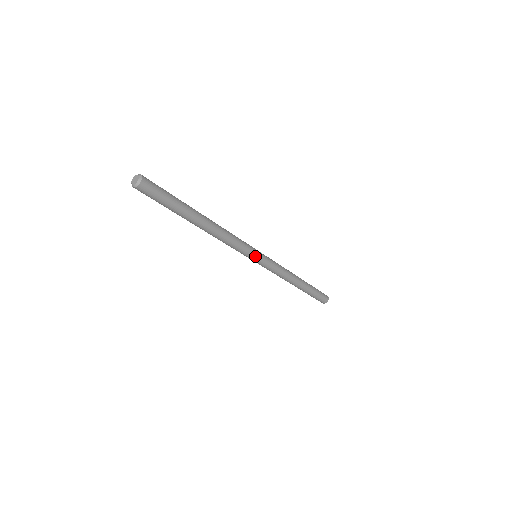
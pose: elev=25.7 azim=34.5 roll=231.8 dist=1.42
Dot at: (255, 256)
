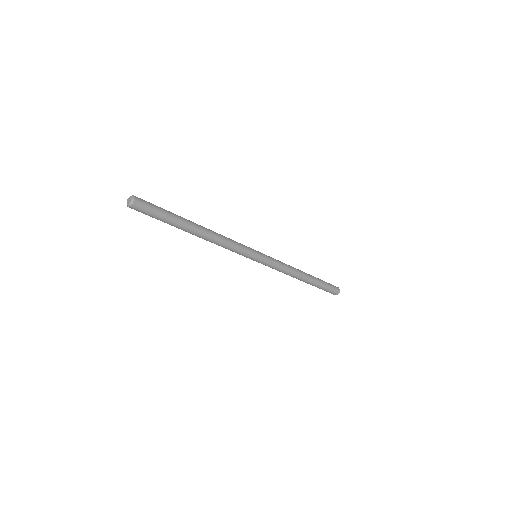
Dot at: (254, 256)
